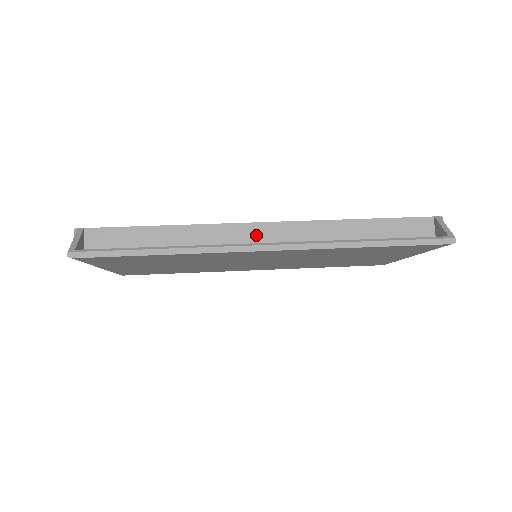
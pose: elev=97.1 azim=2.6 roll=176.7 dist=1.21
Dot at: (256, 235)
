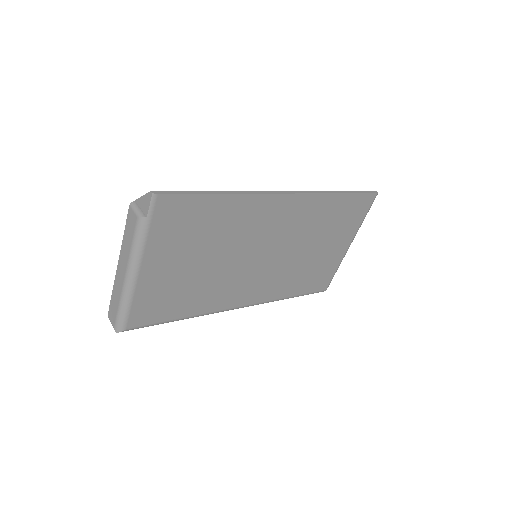
Dot at: occluded
